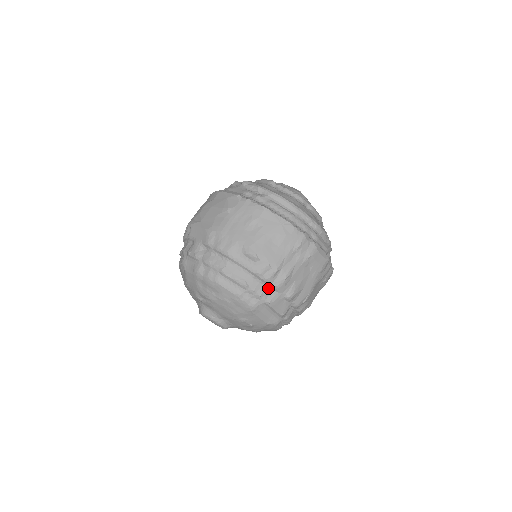
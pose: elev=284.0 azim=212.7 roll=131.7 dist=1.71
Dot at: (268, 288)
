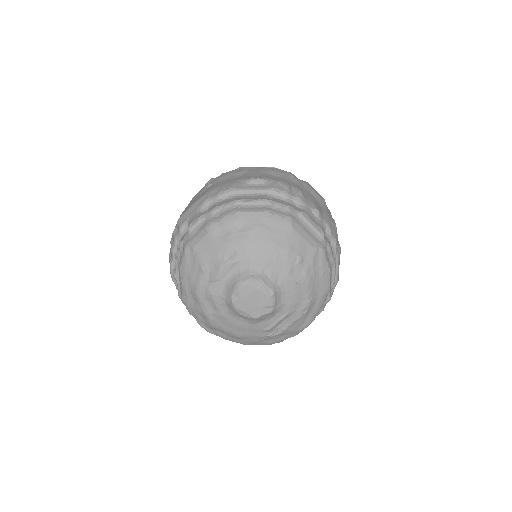
Dot at: (291, 202)
